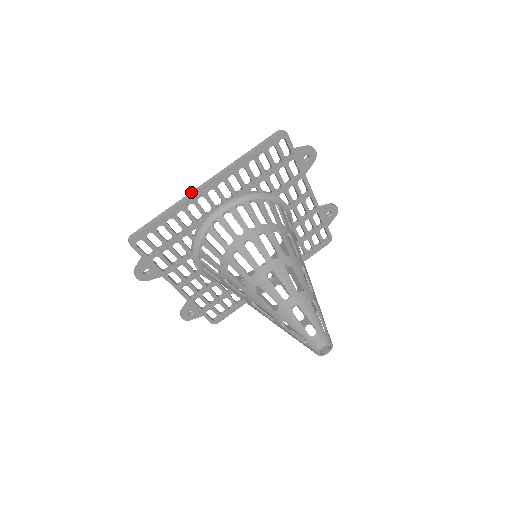
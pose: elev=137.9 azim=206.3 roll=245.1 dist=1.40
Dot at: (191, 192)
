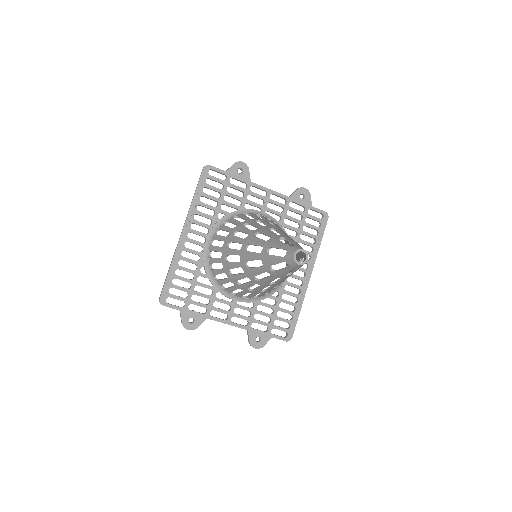
Dot at: (177, 244)
